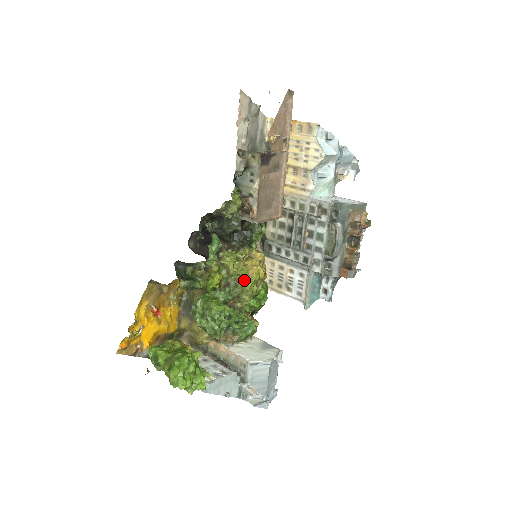
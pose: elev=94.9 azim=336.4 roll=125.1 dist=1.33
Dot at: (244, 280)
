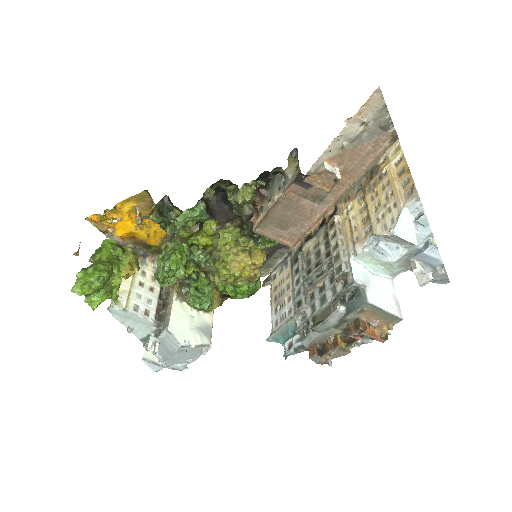
Dot at: (223, 264)
